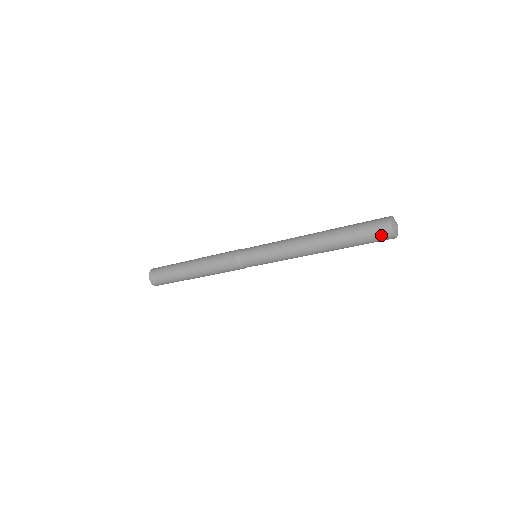
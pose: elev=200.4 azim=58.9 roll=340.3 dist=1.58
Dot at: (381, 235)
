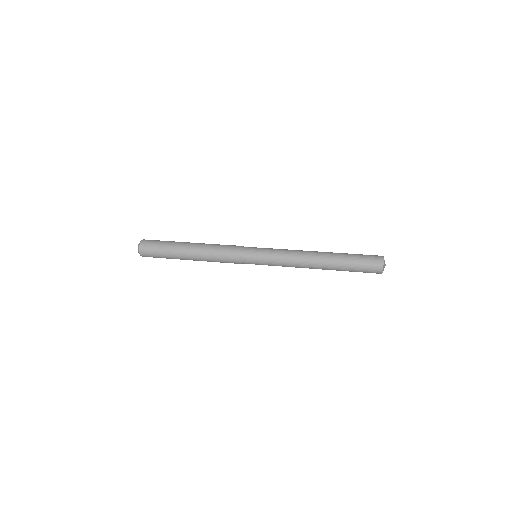
Dot at: (372, 272)
